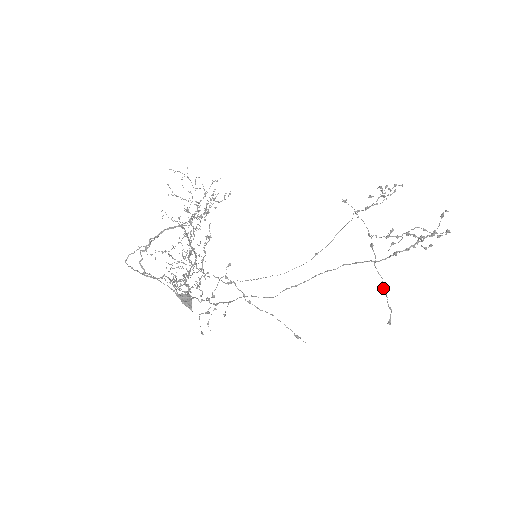
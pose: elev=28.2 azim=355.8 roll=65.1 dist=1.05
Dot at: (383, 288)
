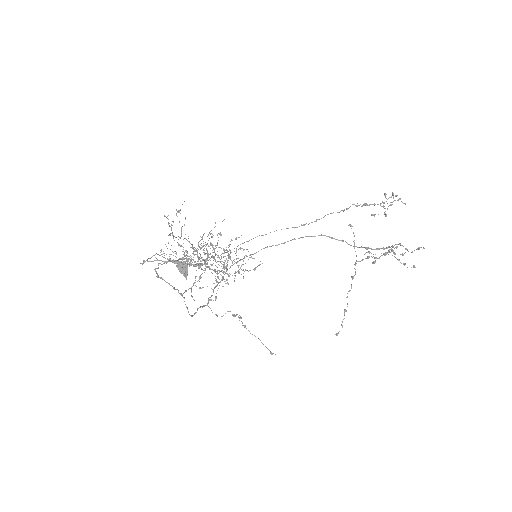
Dot at: (345, 310)
